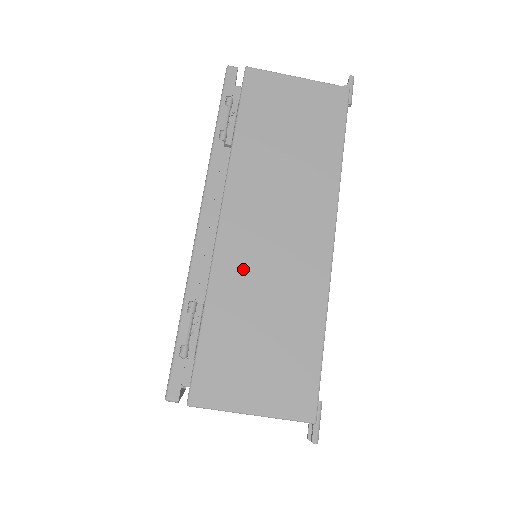
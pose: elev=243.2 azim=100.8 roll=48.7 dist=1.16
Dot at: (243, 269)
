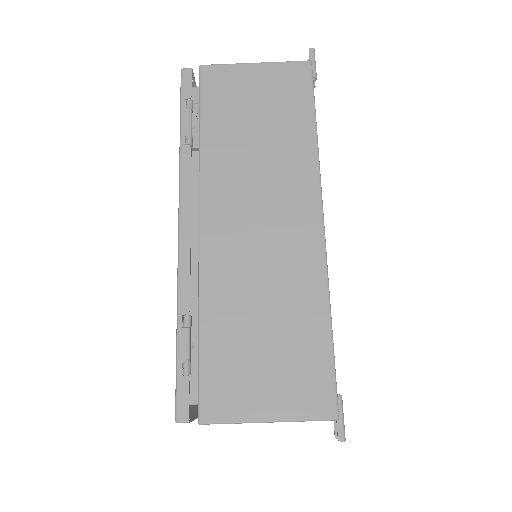
Dot at: (232, 271)
